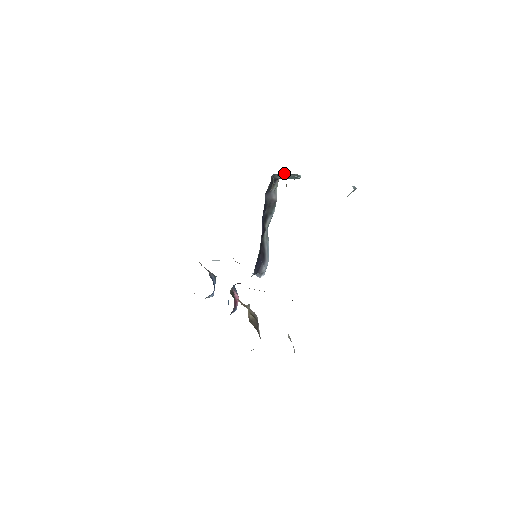
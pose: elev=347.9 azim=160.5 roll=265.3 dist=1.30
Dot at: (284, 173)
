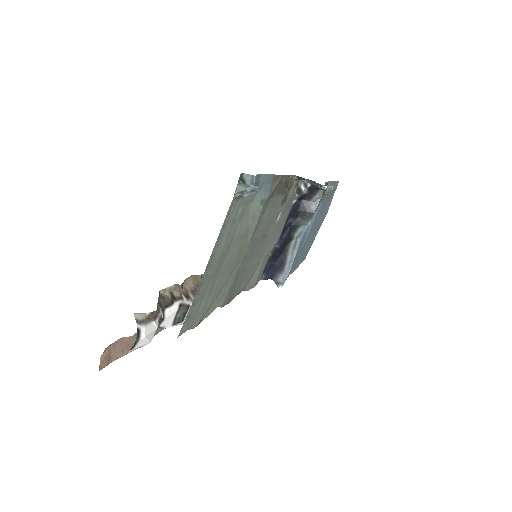
Dot at: occluded
